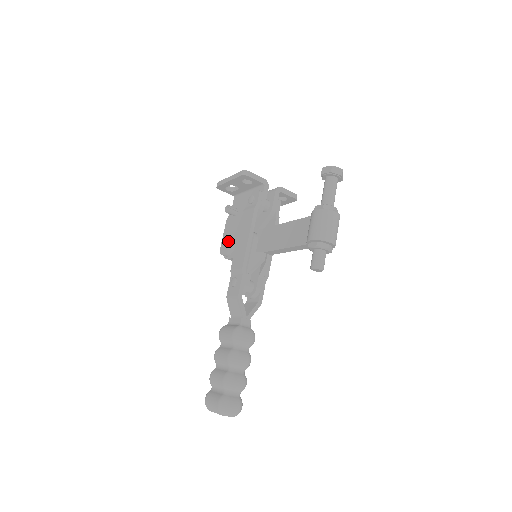
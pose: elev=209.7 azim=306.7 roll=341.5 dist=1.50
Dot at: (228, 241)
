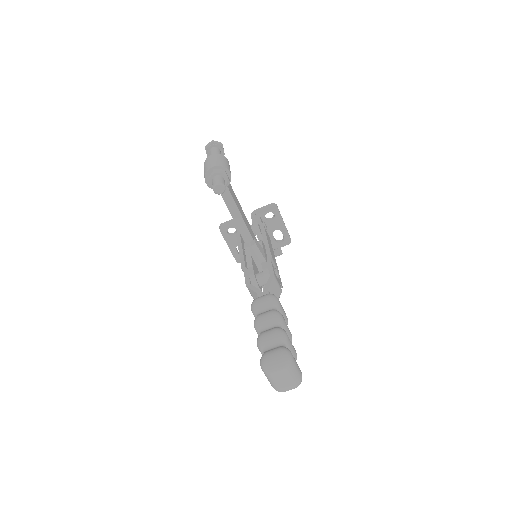
Dot at: occluded
